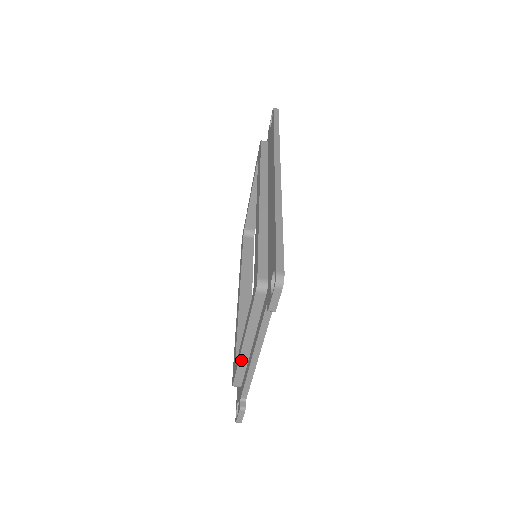
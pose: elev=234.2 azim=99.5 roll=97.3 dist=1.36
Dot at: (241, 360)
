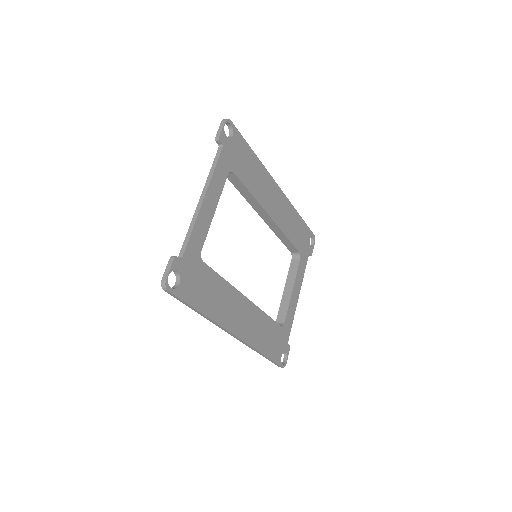
Dot at: occluded
